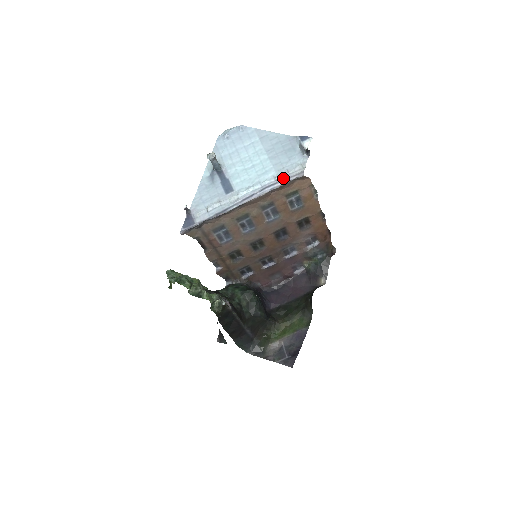
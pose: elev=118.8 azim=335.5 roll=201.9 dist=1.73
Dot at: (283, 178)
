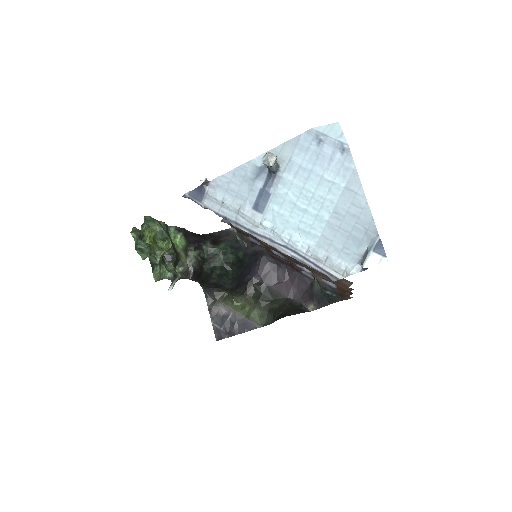
Dot at: (314, 261)
